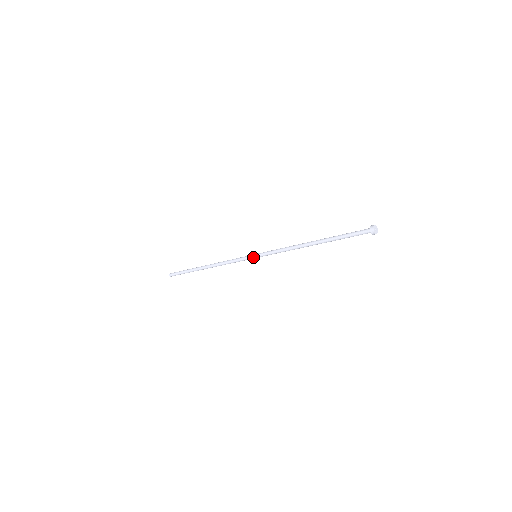
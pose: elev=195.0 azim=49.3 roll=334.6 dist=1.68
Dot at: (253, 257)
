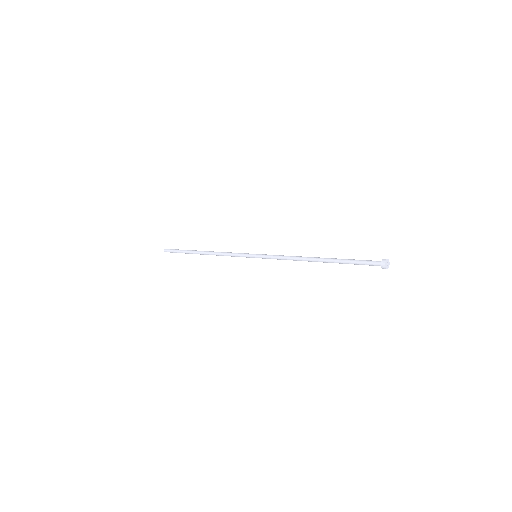
Dot at: (253, 256)
